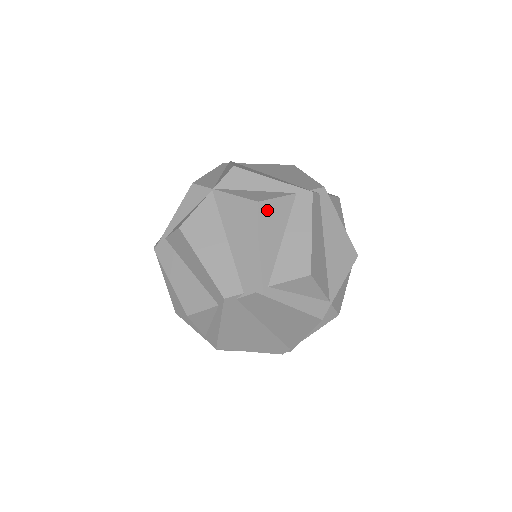
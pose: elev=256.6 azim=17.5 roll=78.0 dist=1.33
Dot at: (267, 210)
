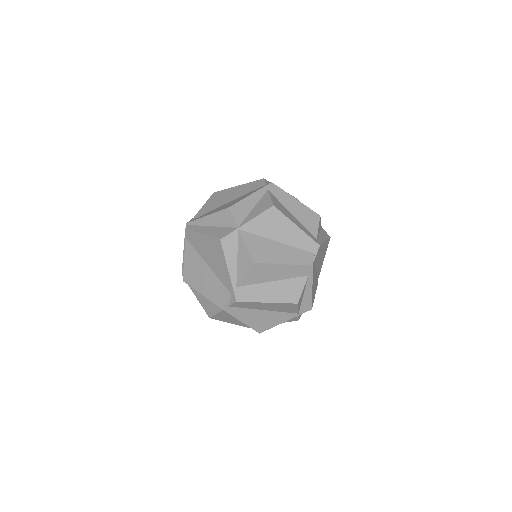
Dot at: (278, 206)
